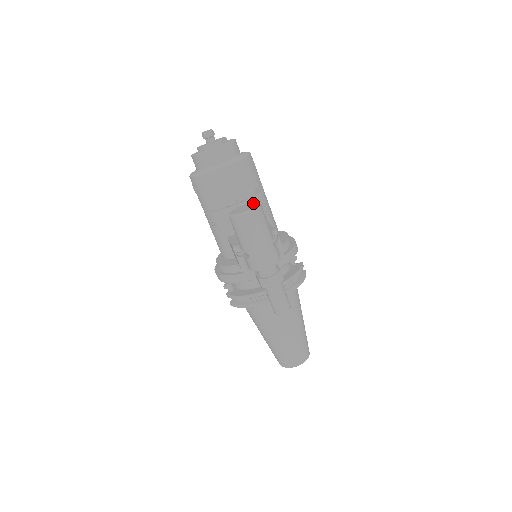
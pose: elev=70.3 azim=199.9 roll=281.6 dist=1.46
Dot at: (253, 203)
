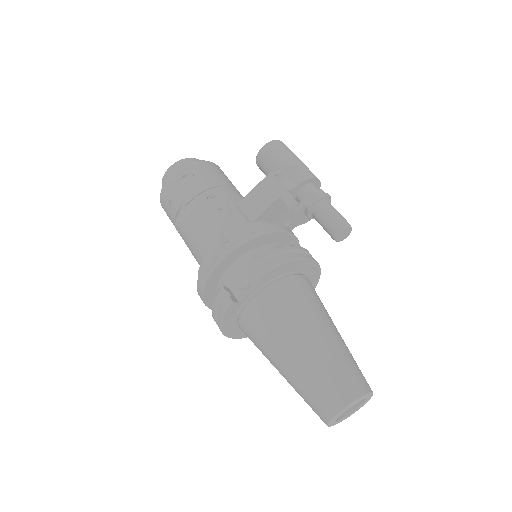
Dot at: occluded
